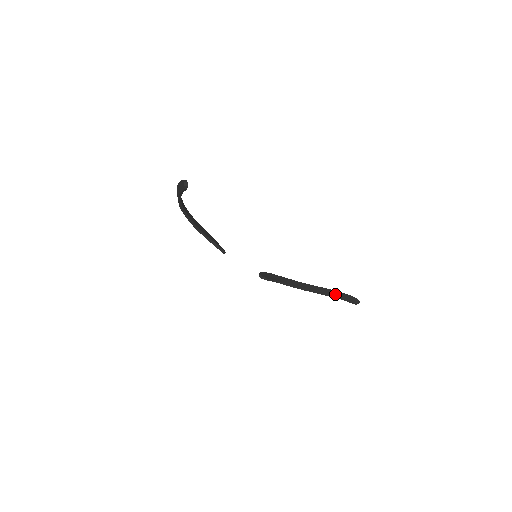
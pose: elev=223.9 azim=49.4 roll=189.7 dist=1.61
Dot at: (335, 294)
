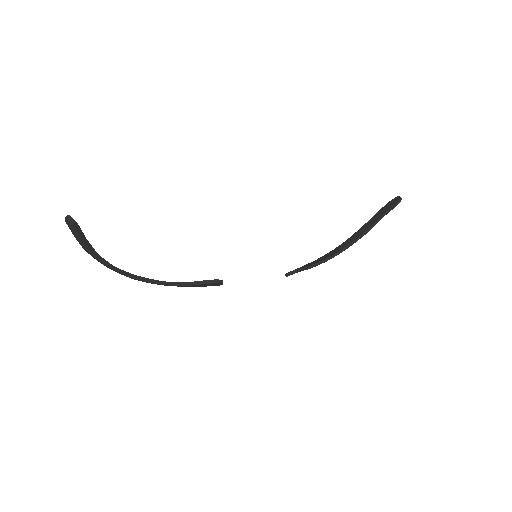
Dot at: (374, 220)
